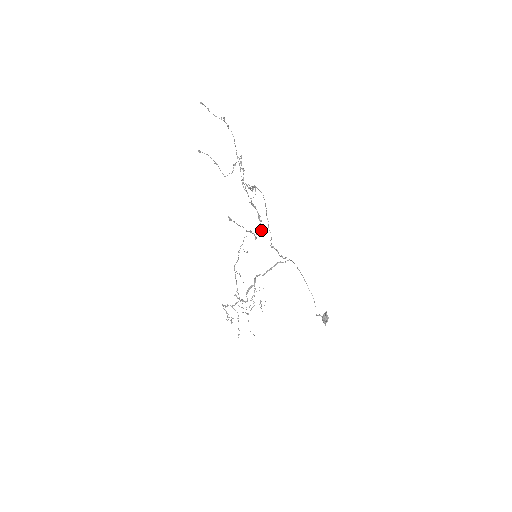
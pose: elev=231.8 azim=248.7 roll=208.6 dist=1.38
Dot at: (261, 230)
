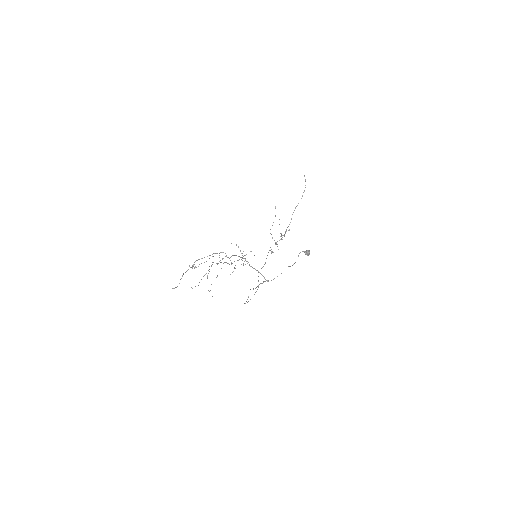
Dot at: occluded
